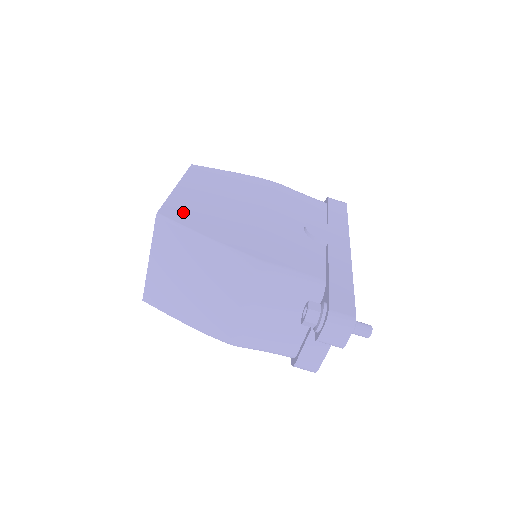
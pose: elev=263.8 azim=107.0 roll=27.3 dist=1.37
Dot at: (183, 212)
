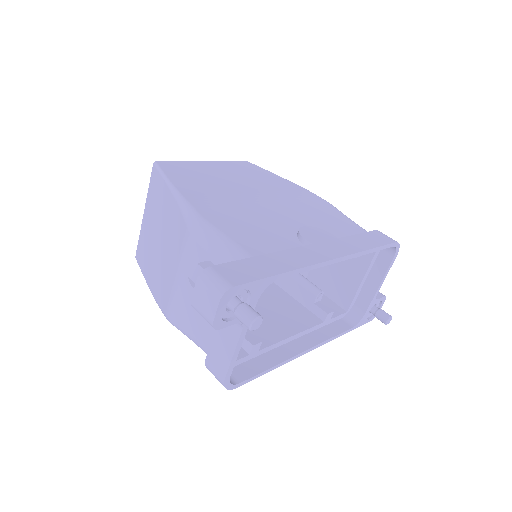
Dot at: (181, 170)
